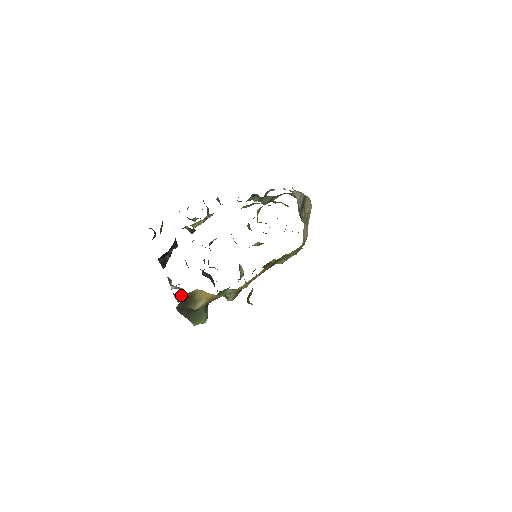
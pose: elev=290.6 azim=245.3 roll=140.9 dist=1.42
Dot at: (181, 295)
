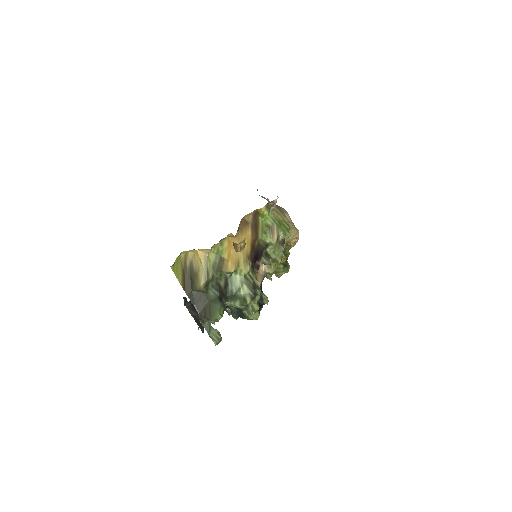
Dot at: (214, 333)
